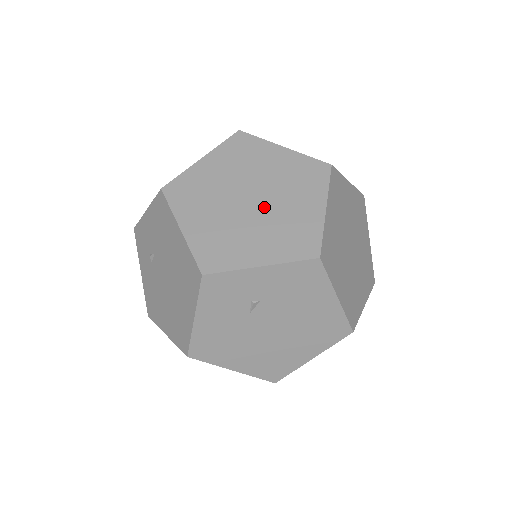
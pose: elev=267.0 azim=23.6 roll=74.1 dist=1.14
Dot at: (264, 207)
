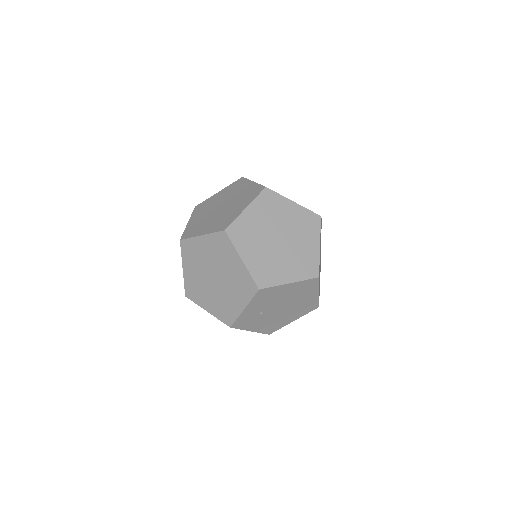
Dot at: (222, 278)
